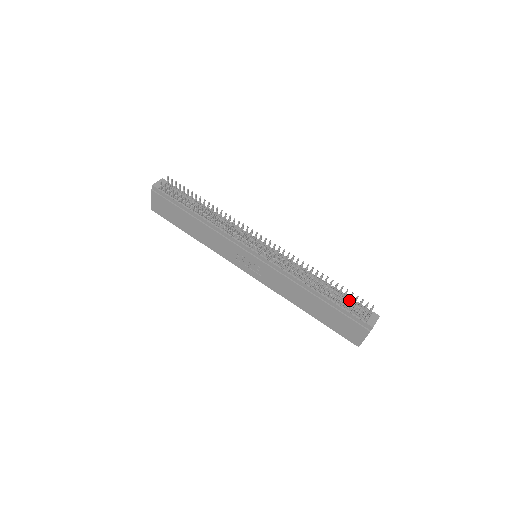
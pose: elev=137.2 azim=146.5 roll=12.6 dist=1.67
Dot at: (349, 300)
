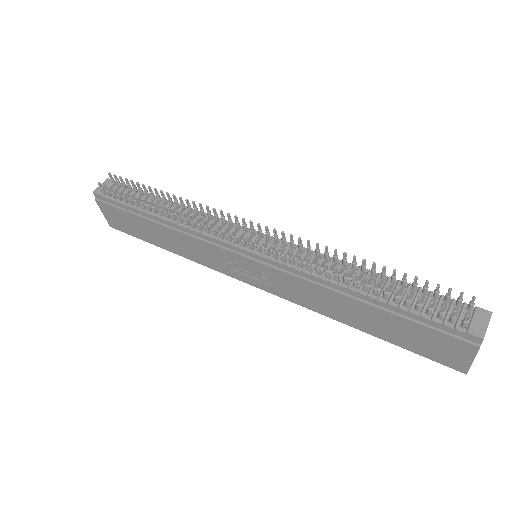
Dot at: (425, 295)
